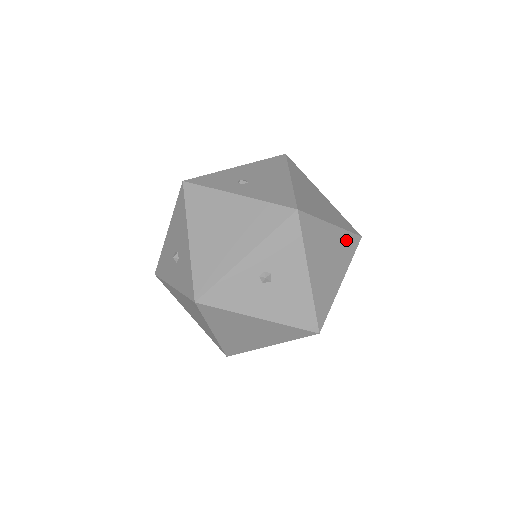
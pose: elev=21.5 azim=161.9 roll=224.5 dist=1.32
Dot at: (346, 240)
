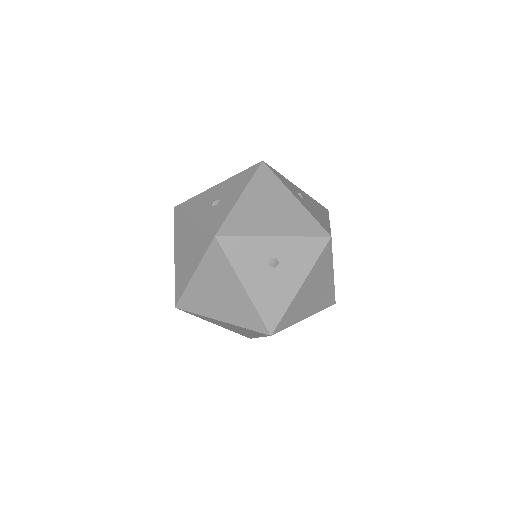
Dot at: (329, 293)
